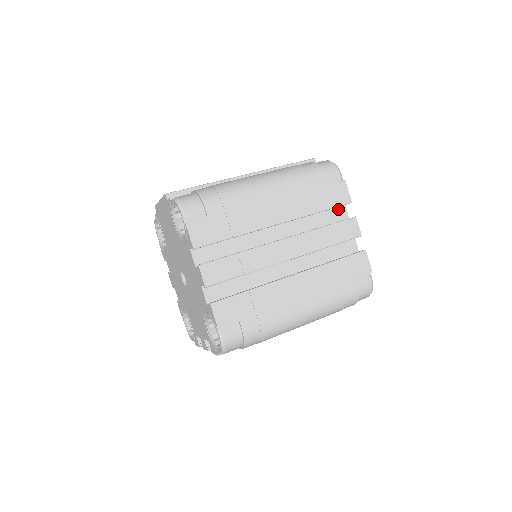
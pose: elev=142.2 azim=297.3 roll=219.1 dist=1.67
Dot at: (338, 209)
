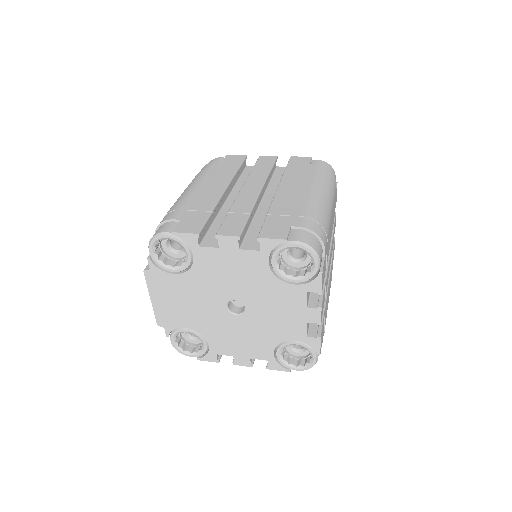
Dot at: (247, 169)
